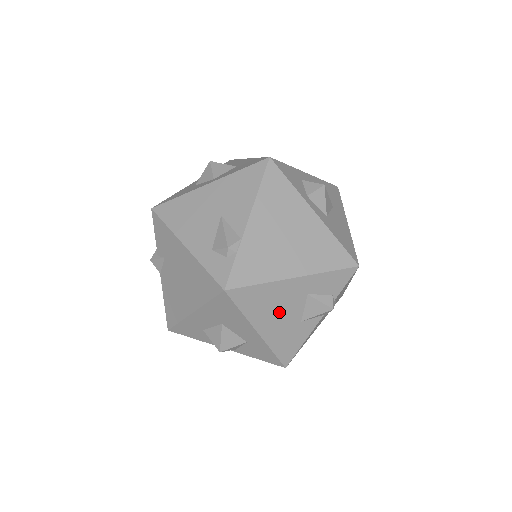
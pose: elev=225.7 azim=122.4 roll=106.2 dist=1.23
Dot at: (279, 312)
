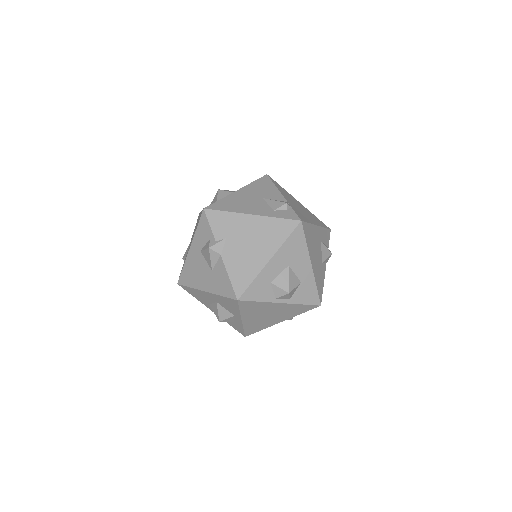
Dot at: (315, 251)
